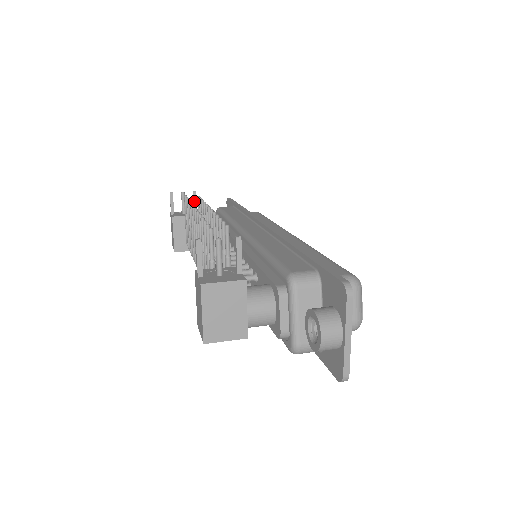
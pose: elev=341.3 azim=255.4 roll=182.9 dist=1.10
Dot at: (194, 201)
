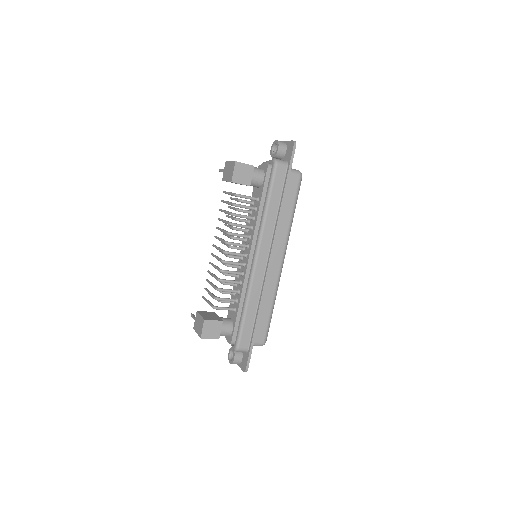
Dot at: occluded
